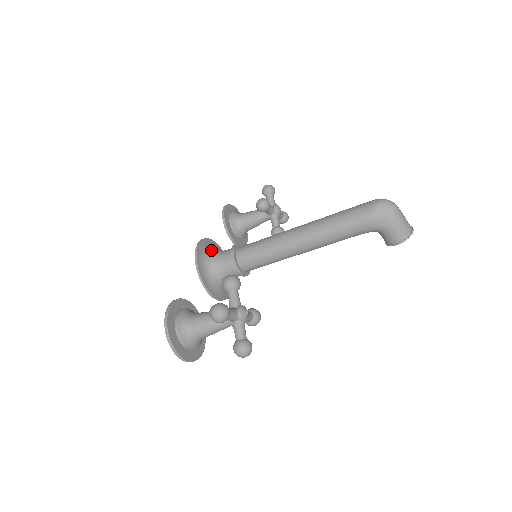
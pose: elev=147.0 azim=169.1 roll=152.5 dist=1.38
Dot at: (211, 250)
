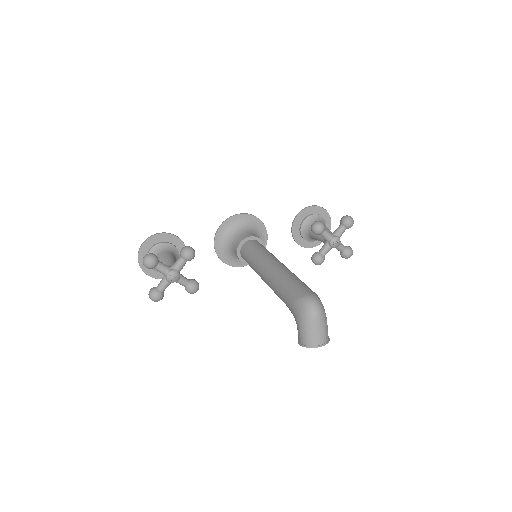
Dot at: (245, 226)
